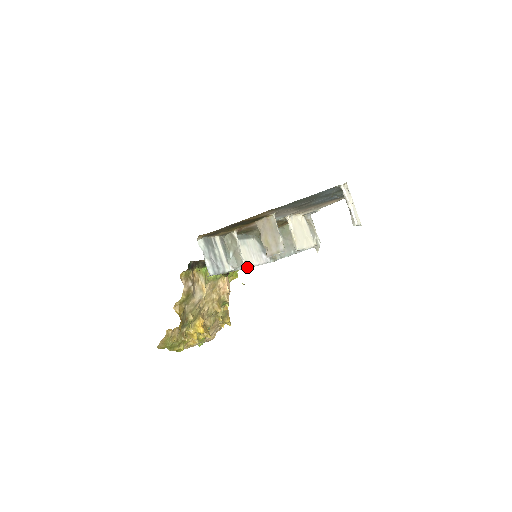
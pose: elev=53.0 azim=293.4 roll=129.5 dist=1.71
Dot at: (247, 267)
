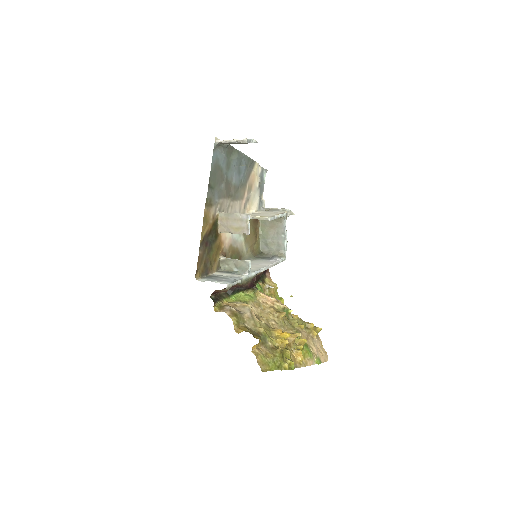
Dot at: (262, 269)
